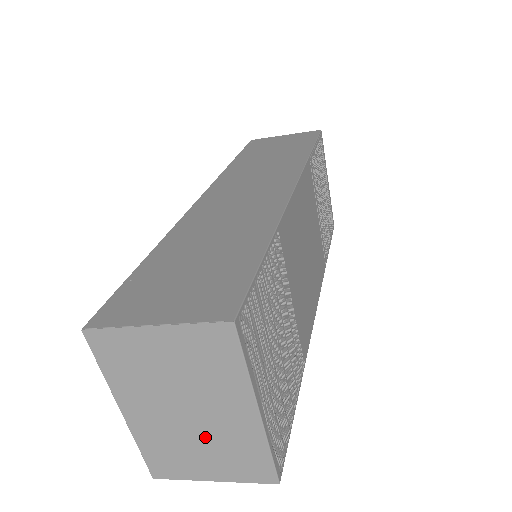
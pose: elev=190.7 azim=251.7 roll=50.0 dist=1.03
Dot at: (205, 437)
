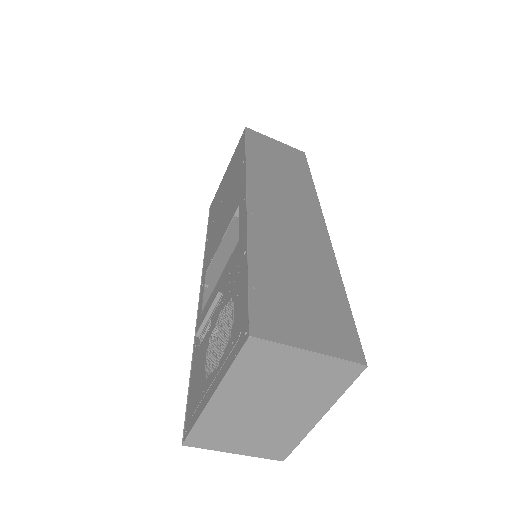
Dot at: (263, 426)
